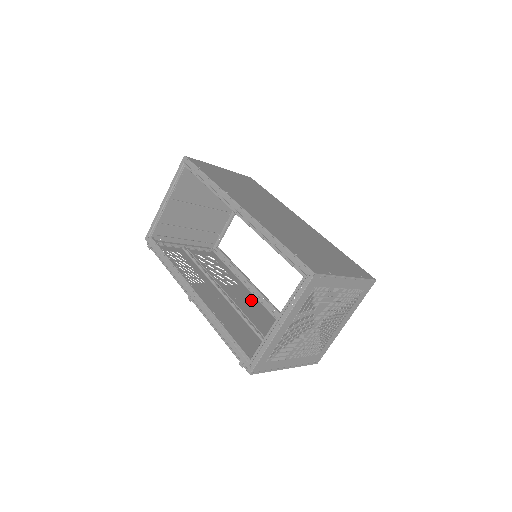
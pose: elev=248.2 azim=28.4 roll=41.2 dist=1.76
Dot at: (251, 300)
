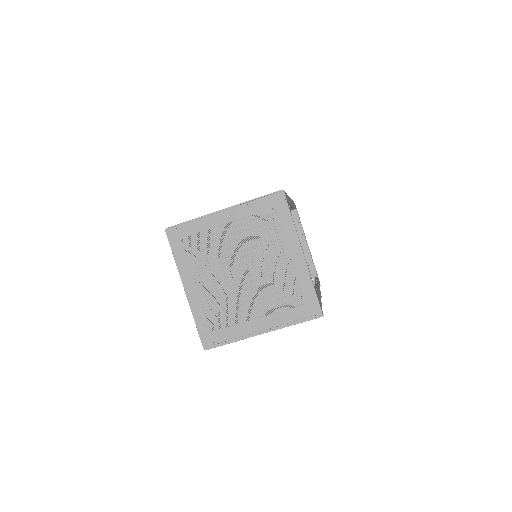
Dot at: occluded
